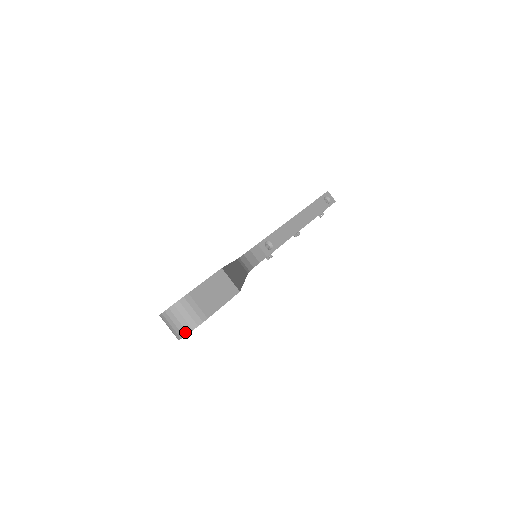
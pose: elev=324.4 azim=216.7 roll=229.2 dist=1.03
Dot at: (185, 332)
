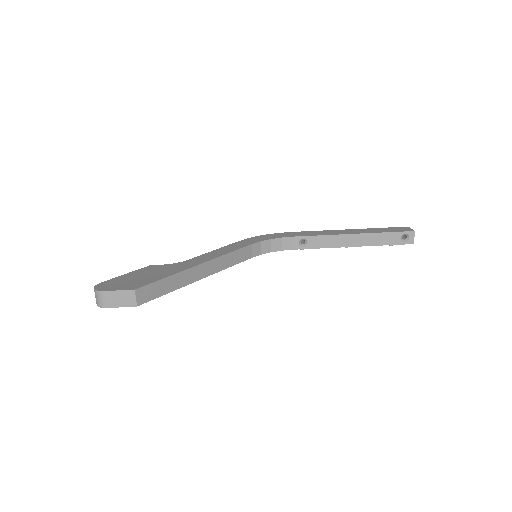
Dot at: (97, 304)
